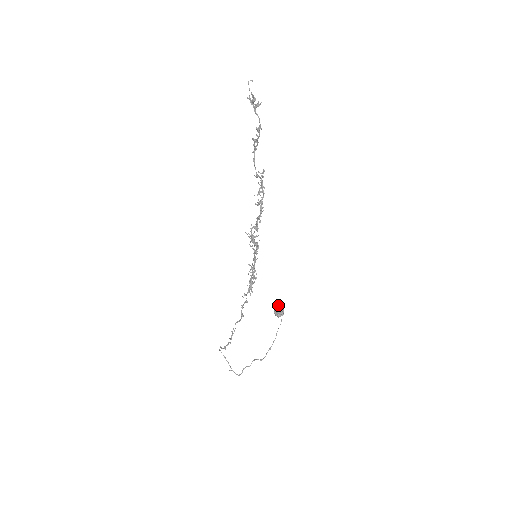
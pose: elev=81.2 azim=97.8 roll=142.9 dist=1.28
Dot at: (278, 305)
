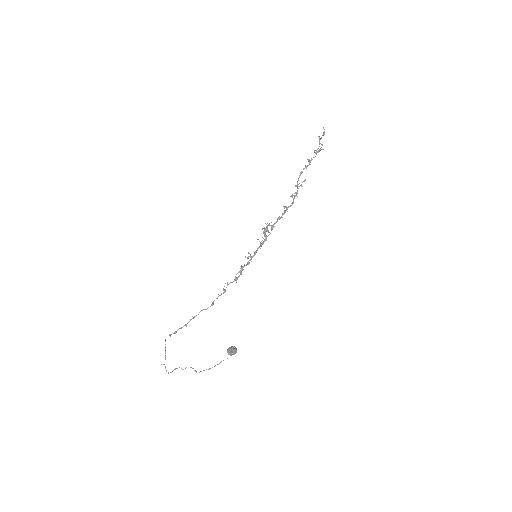
Dot at: (234, 346)
